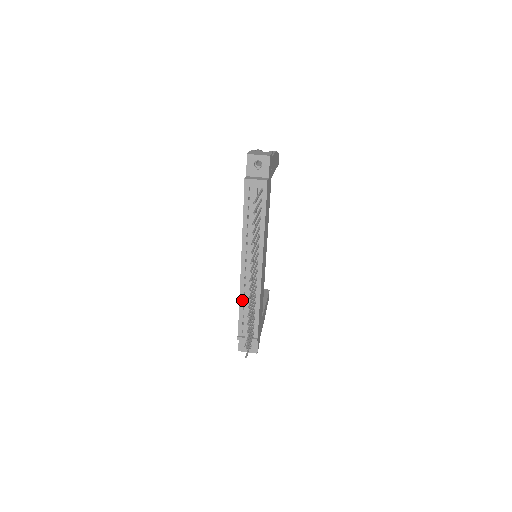
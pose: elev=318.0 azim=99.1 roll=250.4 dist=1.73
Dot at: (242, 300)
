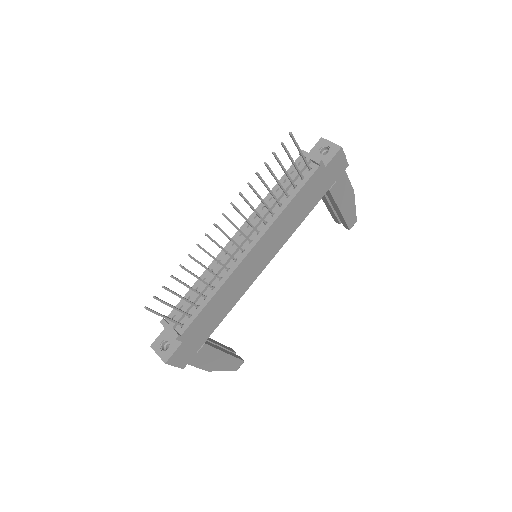
Dot at: (203, 278)
